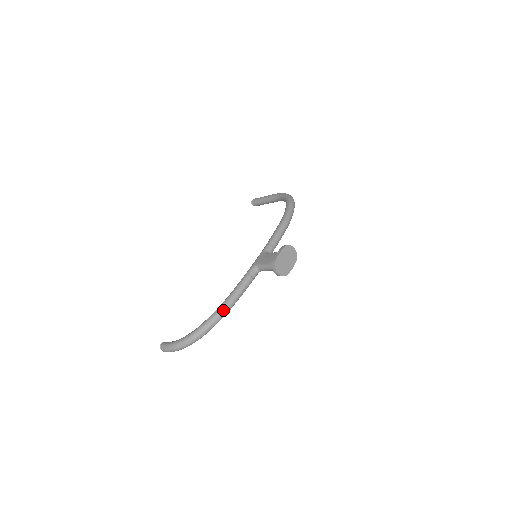
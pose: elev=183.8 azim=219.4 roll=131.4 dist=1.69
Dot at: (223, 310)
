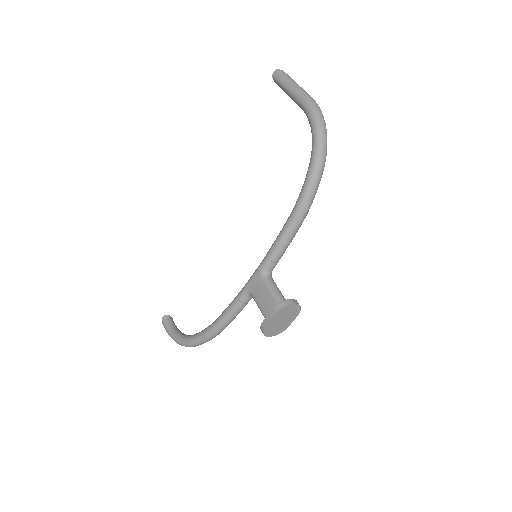
Dot at: (212, 336)
